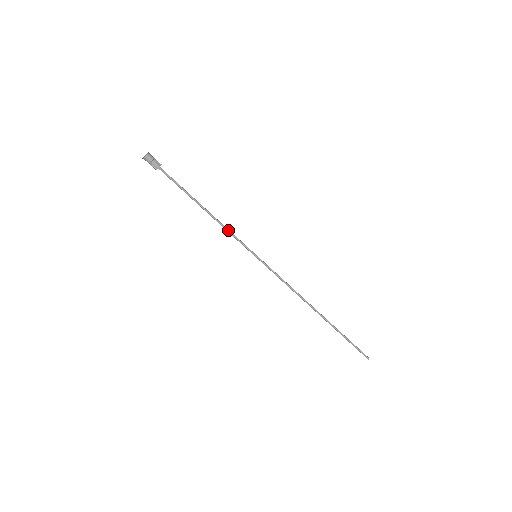
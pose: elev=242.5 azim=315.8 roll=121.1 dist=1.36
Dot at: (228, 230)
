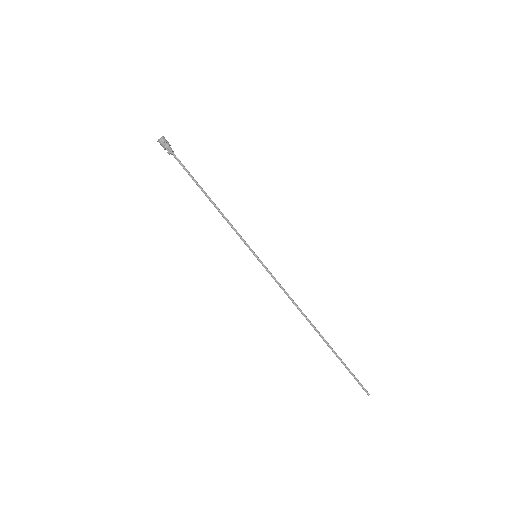
Dot at: (231, 224)
